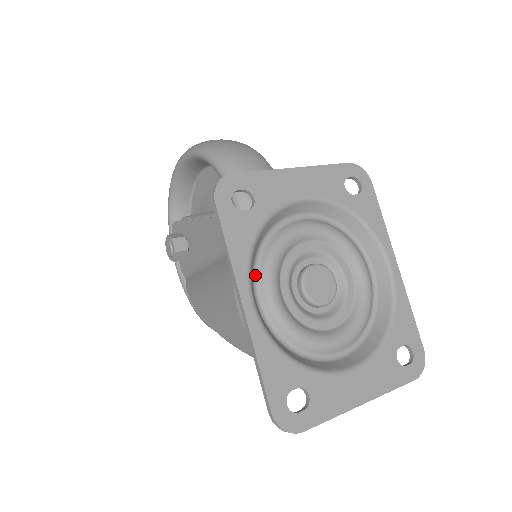
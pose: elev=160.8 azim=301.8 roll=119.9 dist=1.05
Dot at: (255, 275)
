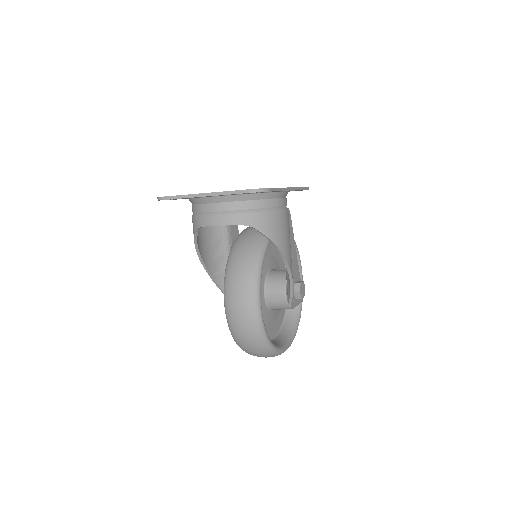
Dot at: occluded
